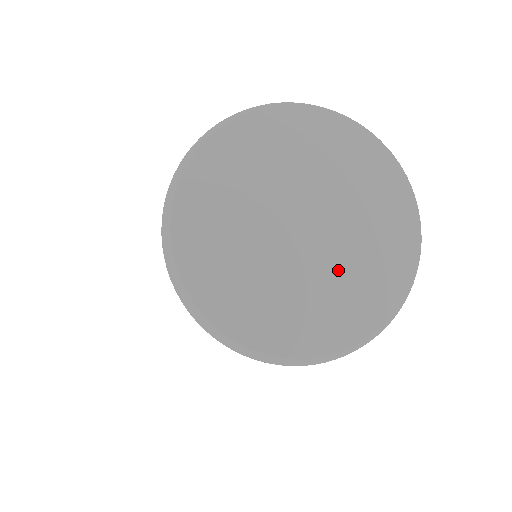
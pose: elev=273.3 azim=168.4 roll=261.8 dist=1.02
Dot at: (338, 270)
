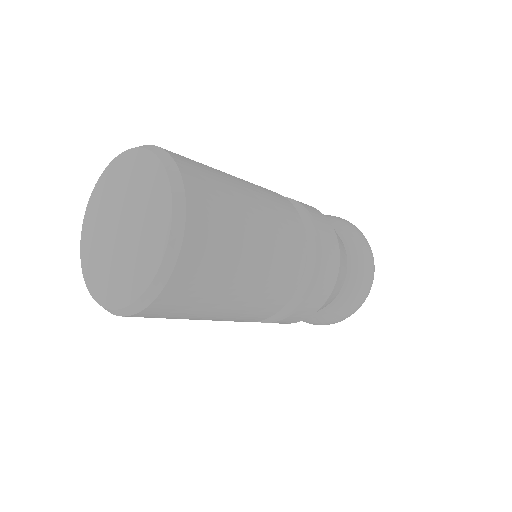
Dot at: (138, 241)
